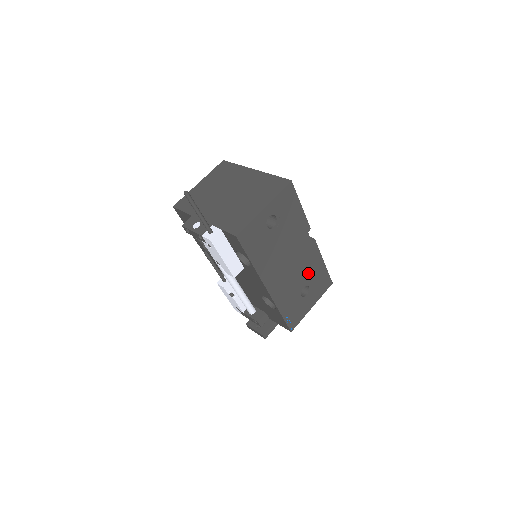
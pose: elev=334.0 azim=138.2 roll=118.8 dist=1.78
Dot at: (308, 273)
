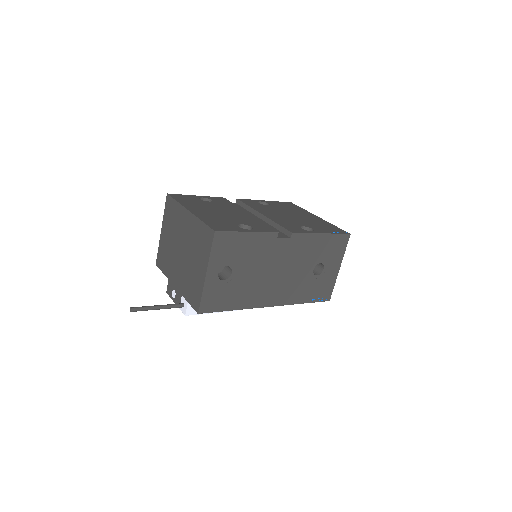
Dot at: (309, 257)
